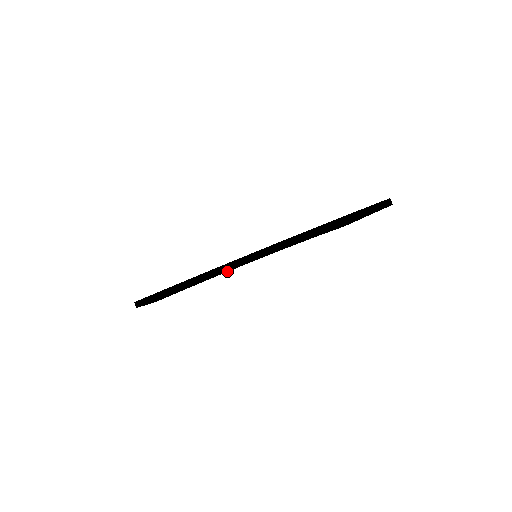
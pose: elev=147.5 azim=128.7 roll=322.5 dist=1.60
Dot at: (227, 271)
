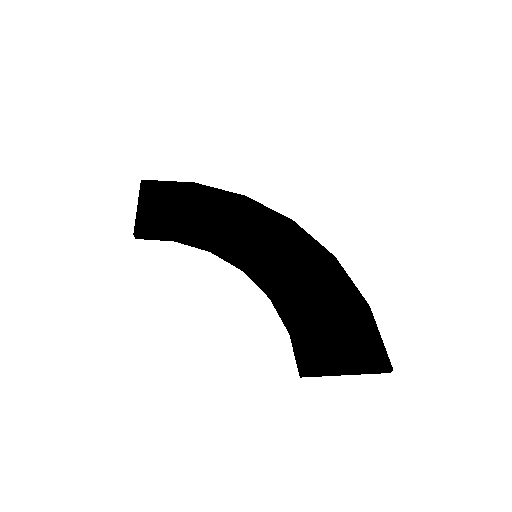
Dot at: (216, 255)
